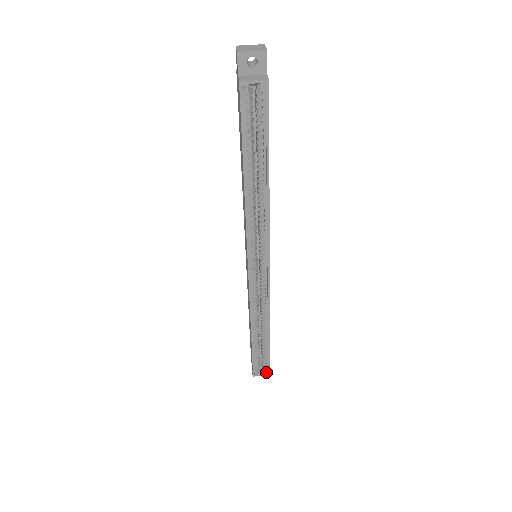
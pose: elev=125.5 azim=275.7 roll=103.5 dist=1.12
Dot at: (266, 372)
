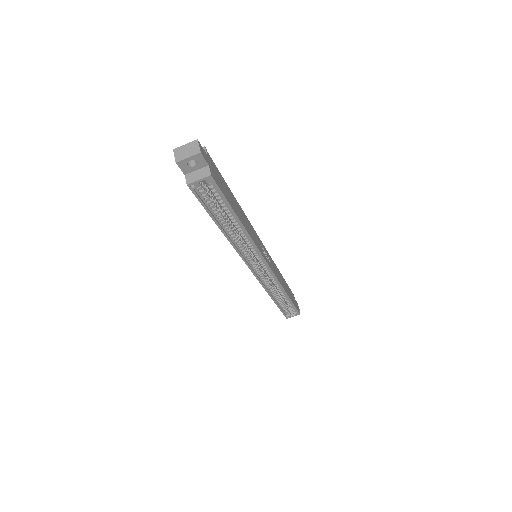
Dot at: (296, 314)
